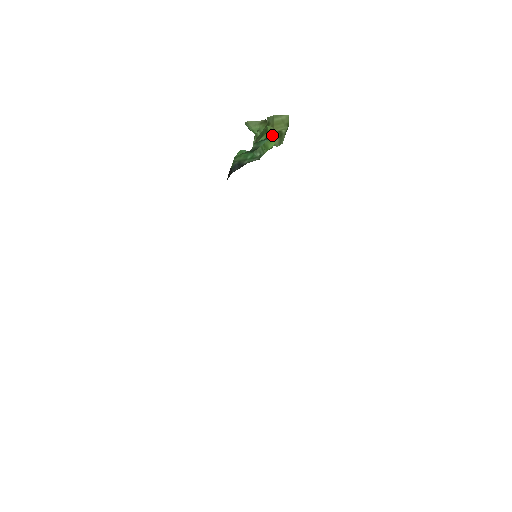
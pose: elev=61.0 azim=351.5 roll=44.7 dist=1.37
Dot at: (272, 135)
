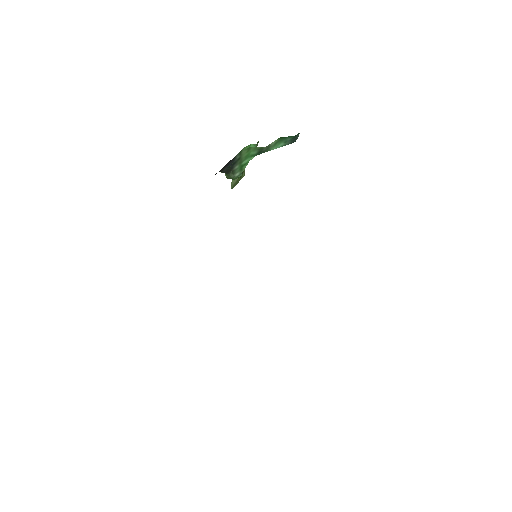
Dot at: (293, 140)
